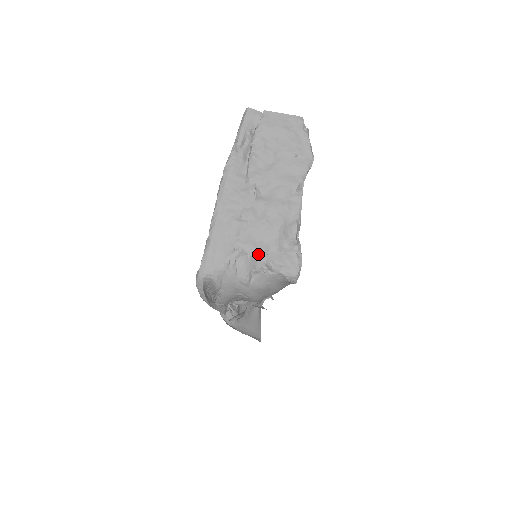
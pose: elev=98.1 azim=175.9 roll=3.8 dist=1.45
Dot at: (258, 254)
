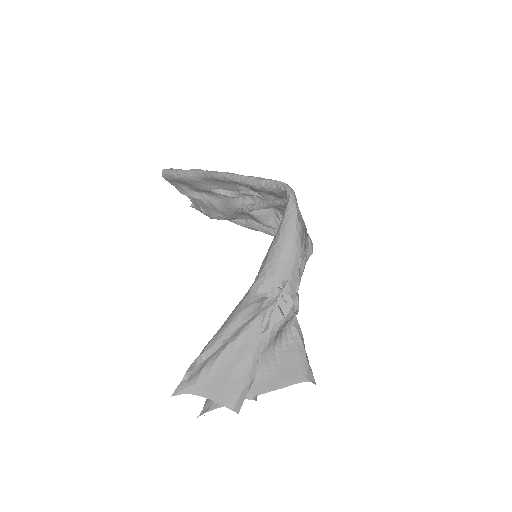
Dot at: occluded
